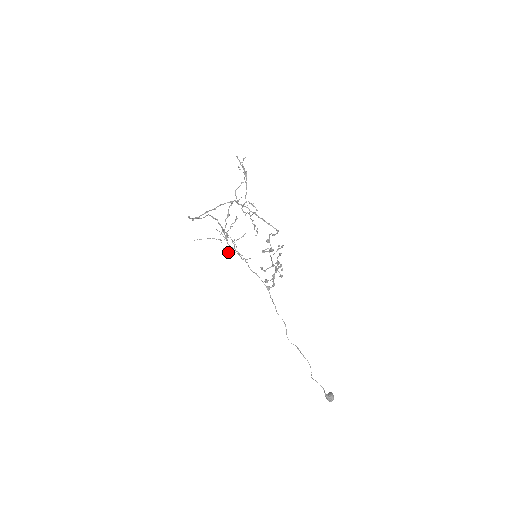
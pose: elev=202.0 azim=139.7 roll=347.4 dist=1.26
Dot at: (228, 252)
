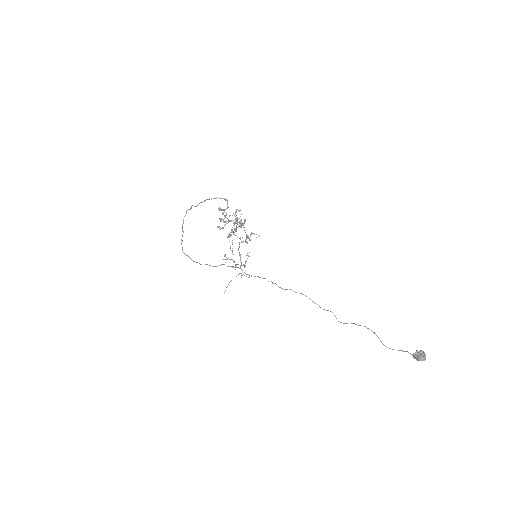
Dot at: occluded
